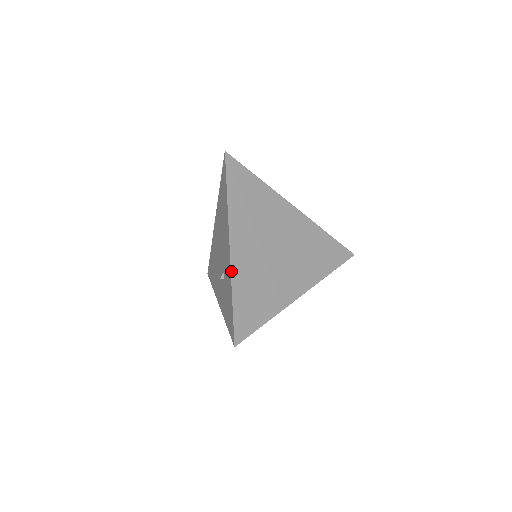
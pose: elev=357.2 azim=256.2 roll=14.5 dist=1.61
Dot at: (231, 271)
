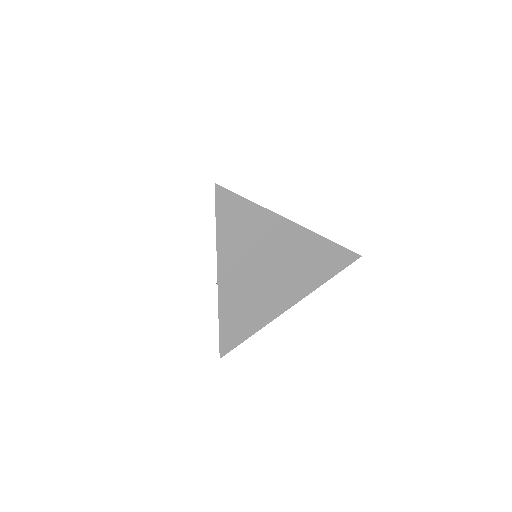
Dot at: (218, 301)
